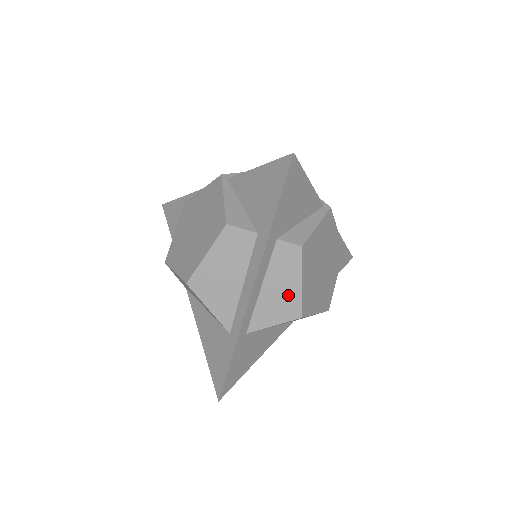
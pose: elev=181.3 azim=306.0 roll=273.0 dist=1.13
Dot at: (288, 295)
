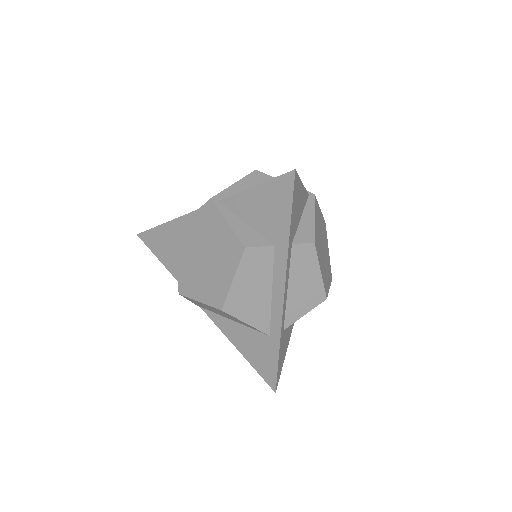
Dot at: (311, 286)
